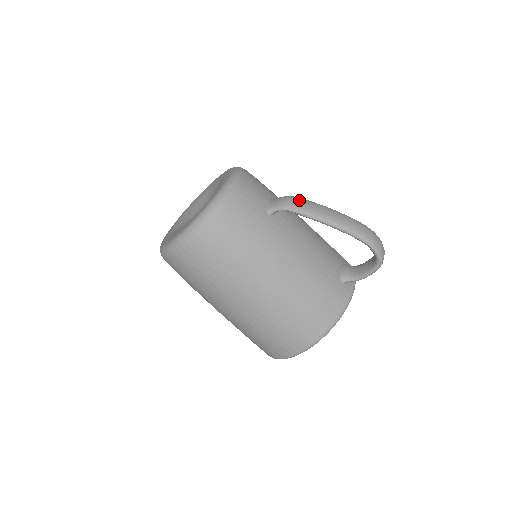
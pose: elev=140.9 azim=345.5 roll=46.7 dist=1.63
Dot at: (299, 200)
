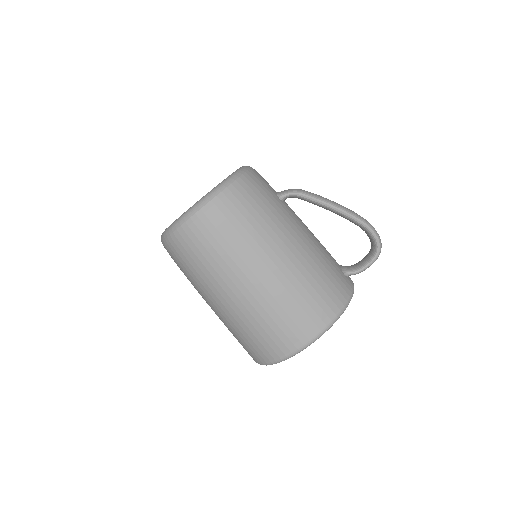
Dot at: occluded
